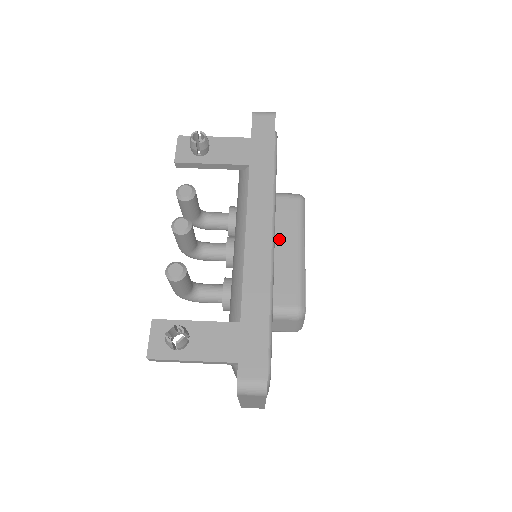
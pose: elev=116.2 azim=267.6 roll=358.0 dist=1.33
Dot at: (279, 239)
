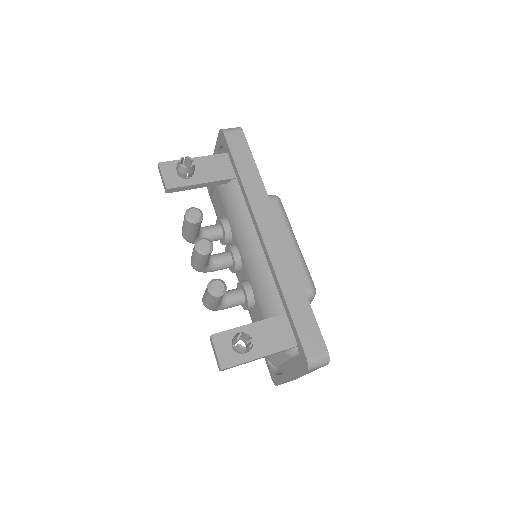
Dot at: occluded
